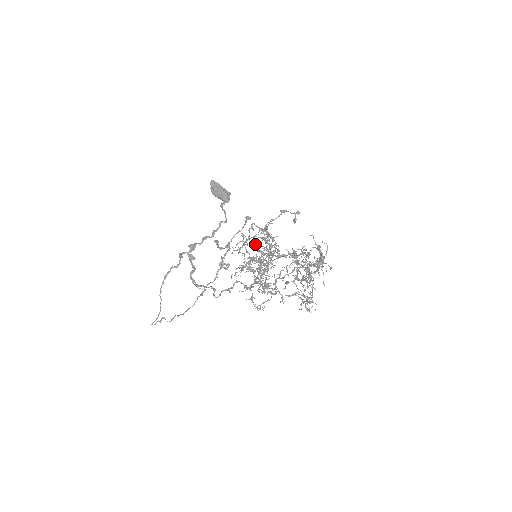
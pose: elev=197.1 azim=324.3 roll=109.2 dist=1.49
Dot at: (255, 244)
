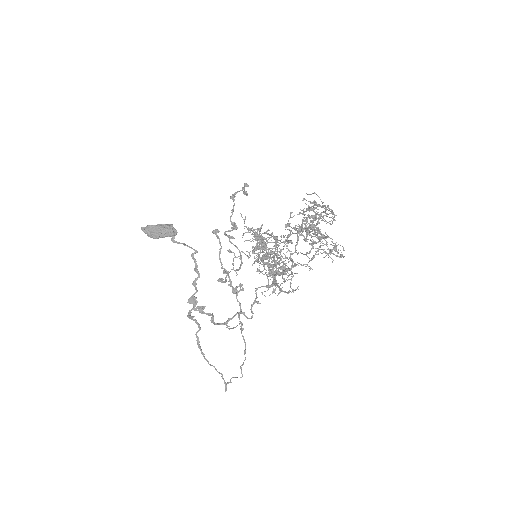
Dot at: (253, 250)
